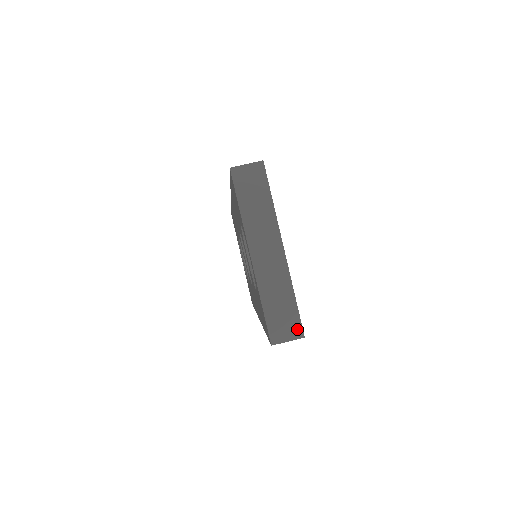
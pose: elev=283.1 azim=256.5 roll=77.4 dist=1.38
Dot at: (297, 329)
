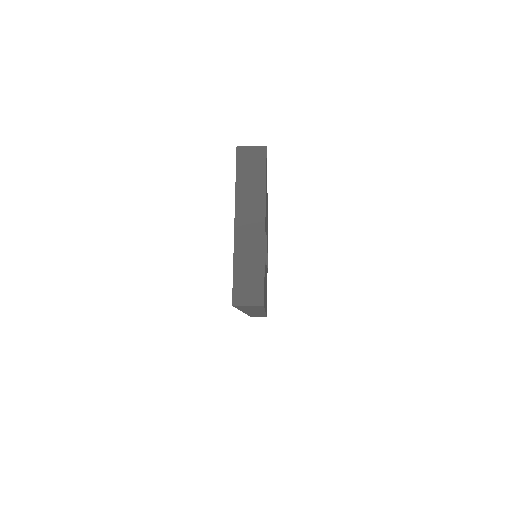
Dot at: (259, 297)
